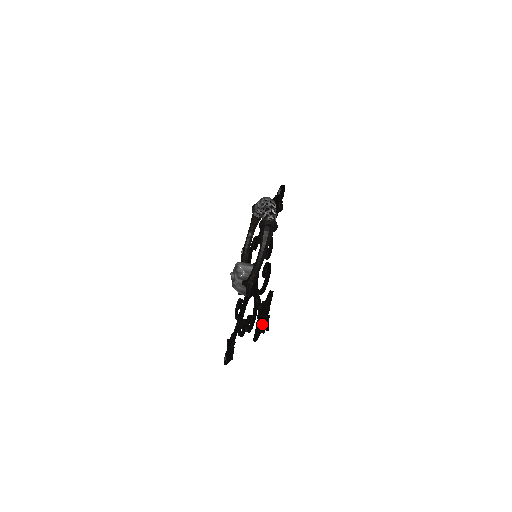
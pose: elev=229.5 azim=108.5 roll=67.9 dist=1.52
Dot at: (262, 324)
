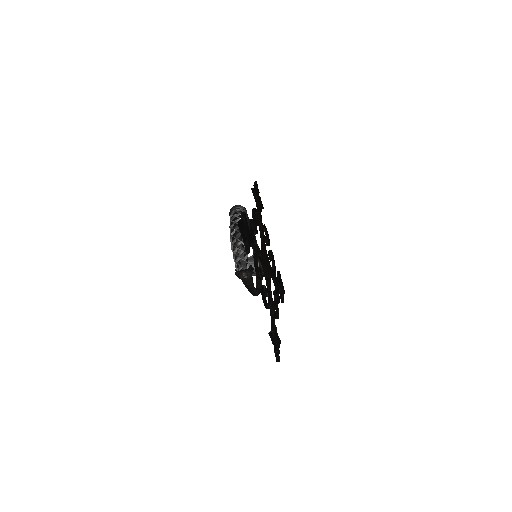
Dot at: occluded
